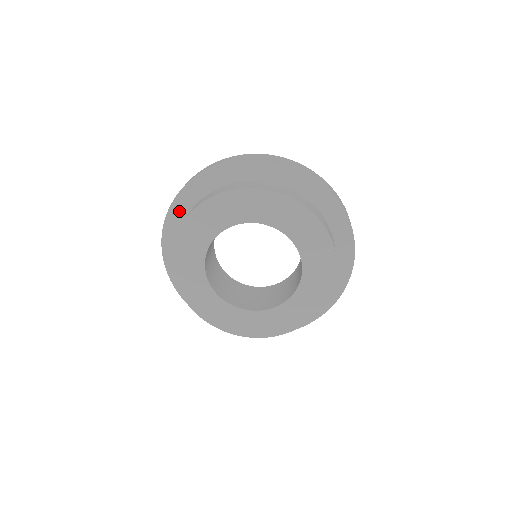
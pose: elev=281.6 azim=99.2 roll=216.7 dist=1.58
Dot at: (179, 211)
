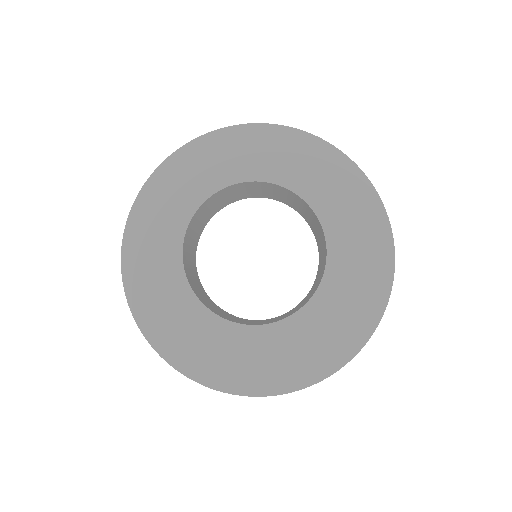
Dot at: occluded
